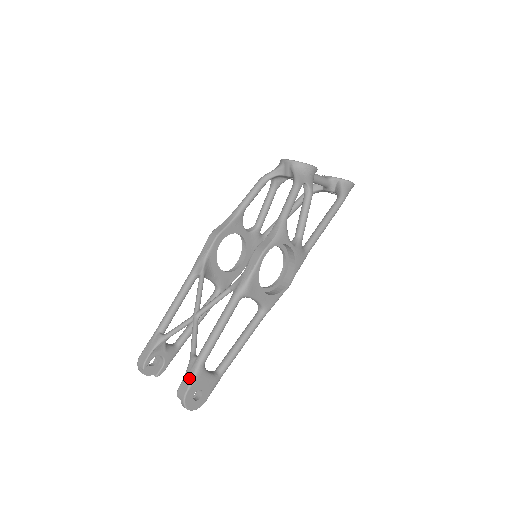
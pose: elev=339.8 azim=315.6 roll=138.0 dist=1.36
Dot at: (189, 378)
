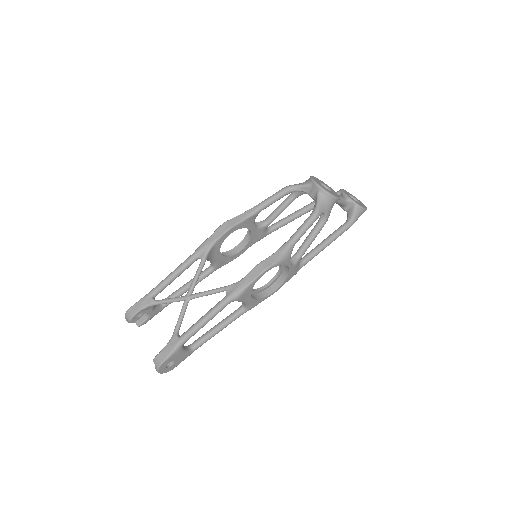
Dot at: (168, 352)
